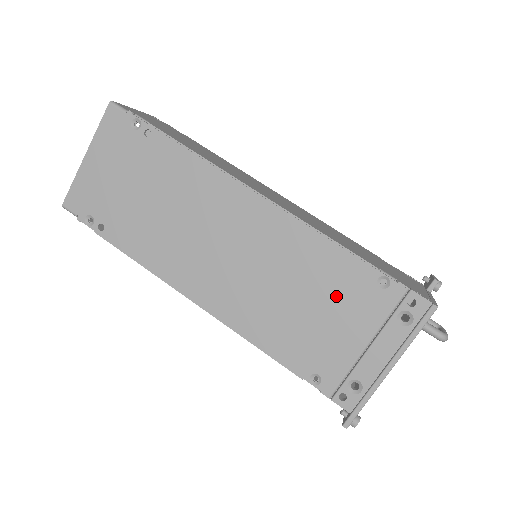
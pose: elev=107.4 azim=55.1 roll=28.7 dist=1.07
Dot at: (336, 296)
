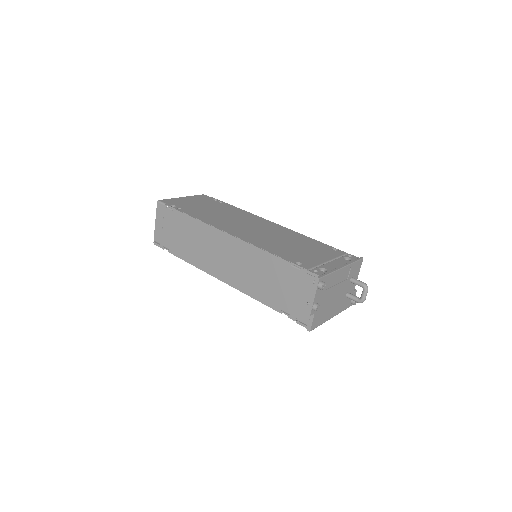
Dot at: (311, 247)
